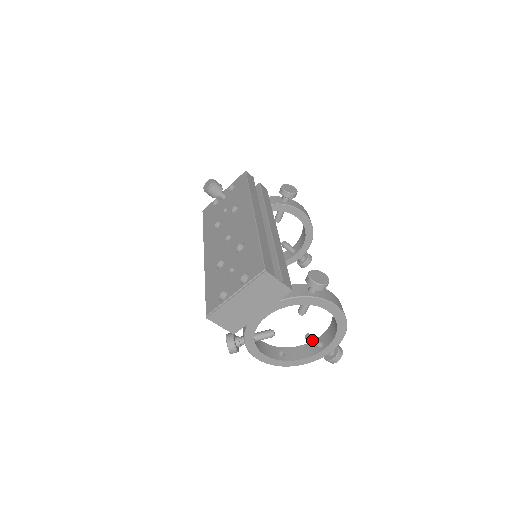
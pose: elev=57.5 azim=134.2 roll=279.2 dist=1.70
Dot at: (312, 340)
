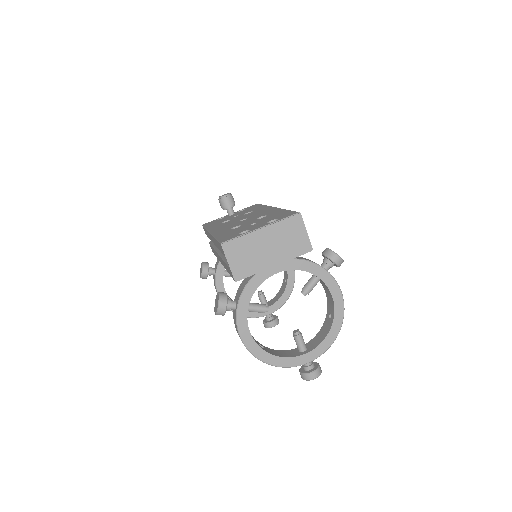
Dot at: (300, 336)
